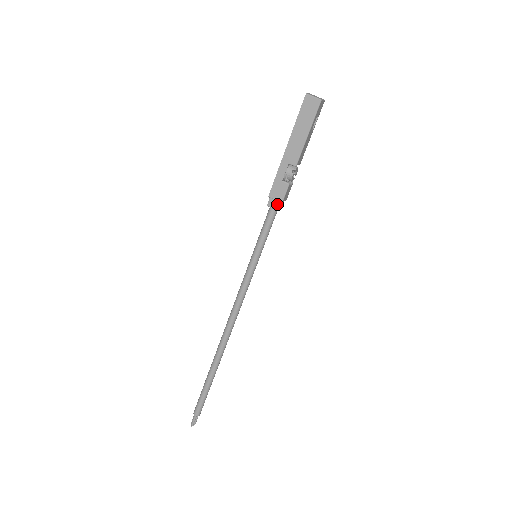
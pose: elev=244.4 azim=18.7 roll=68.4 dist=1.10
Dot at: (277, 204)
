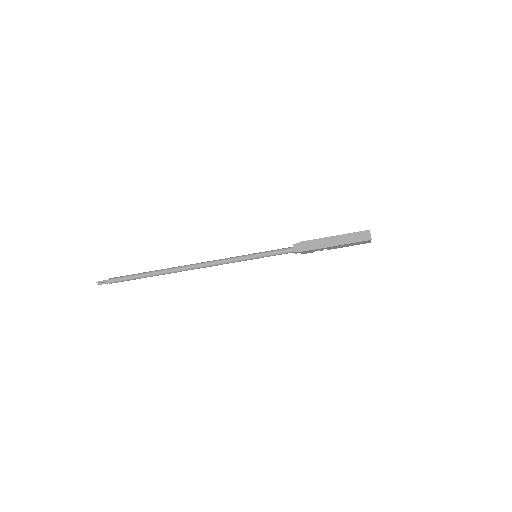
Dot at: occluded
